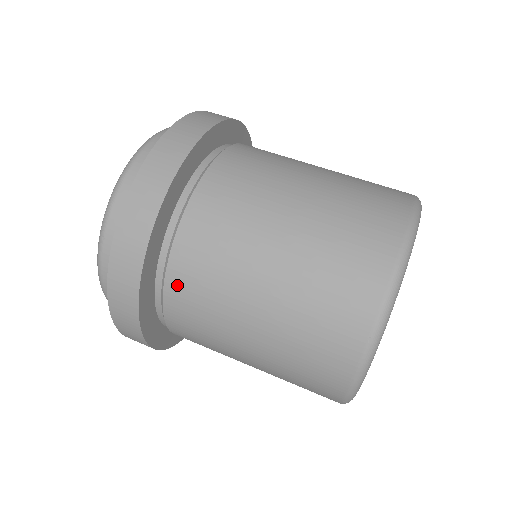
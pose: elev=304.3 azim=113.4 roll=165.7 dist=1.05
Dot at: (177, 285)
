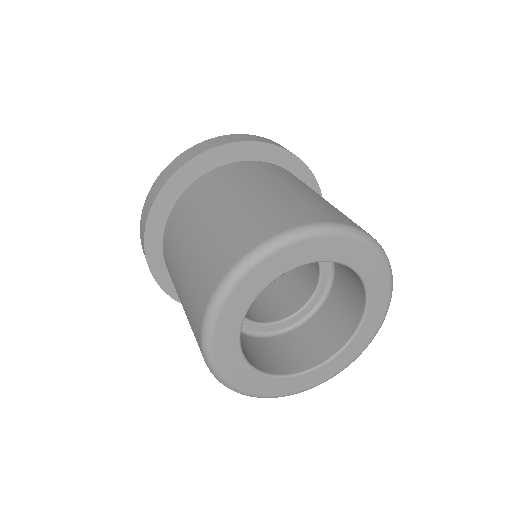
Dot at: (221, 171)
